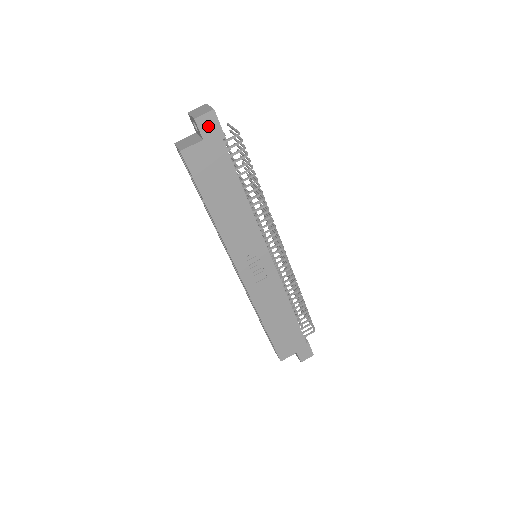
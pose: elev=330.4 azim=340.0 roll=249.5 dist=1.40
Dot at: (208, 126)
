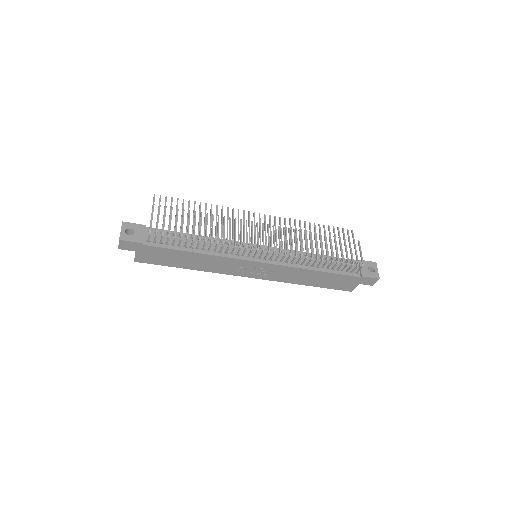
Dot at: (128, 246)
